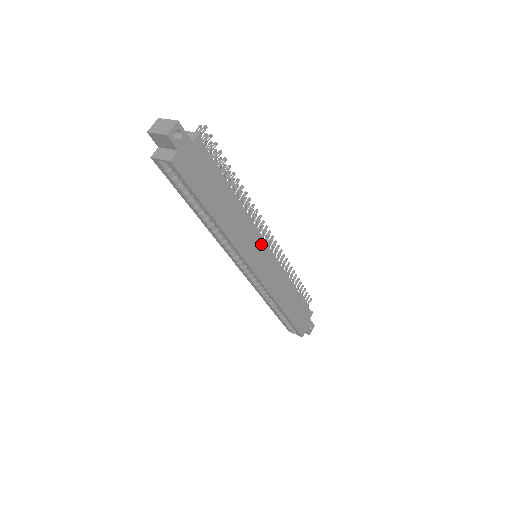
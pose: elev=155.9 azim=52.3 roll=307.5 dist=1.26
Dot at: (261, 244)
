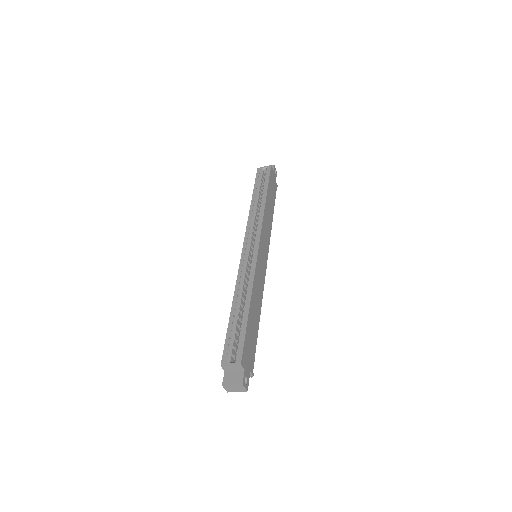
Dot at: (267, 249)
